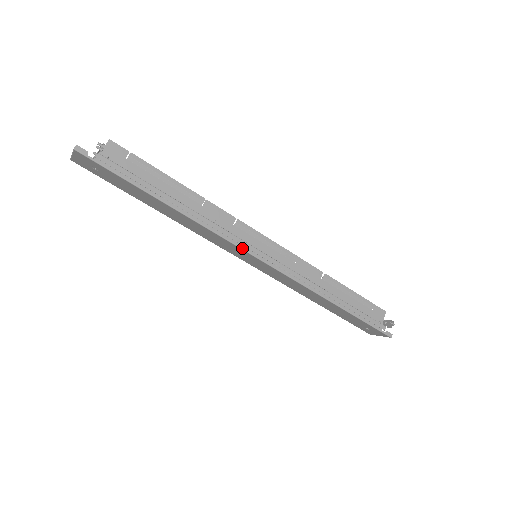
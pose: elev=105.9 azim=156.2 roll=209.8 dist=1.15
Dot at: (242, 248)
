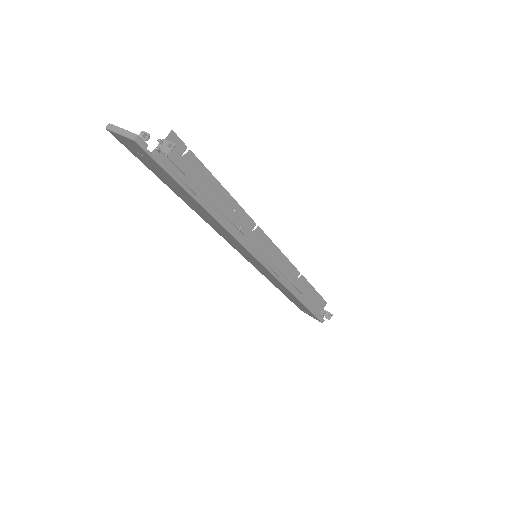
Dot at: (252, 254)
